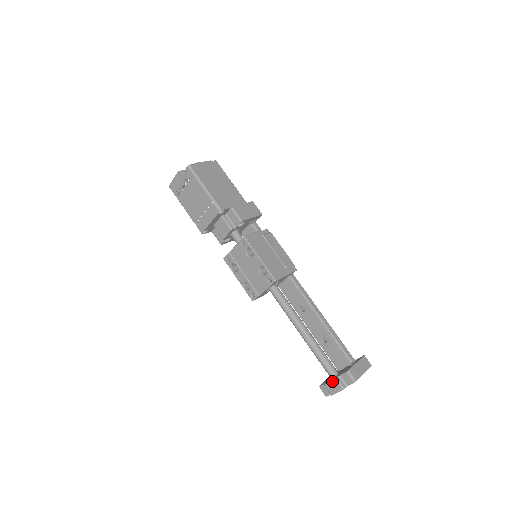
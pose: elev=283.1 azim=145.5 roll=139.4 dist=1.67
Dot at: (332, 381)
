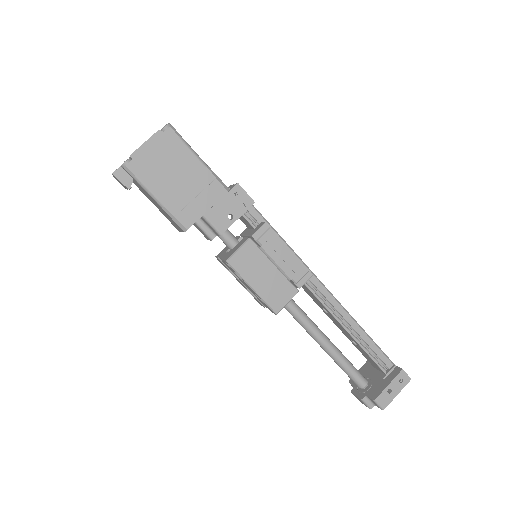
Dot at: (358, 398)
